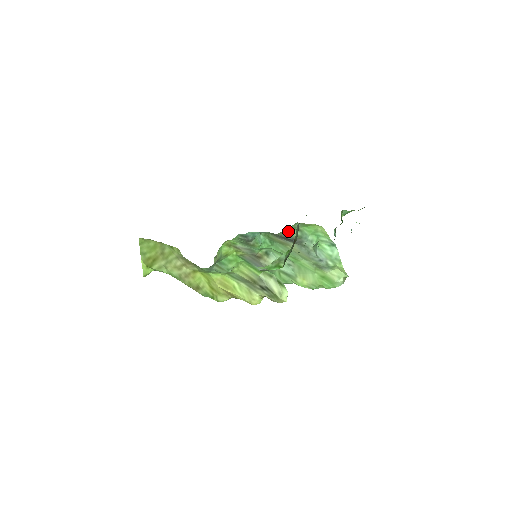
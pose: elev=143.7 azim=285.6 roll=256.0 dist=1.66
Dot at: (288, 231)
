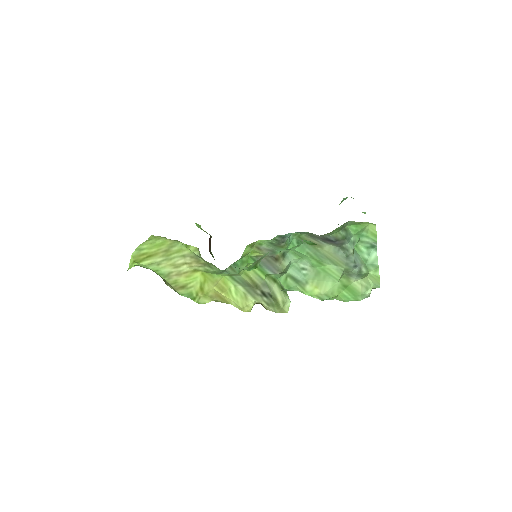
Dot at: (335, 231)
